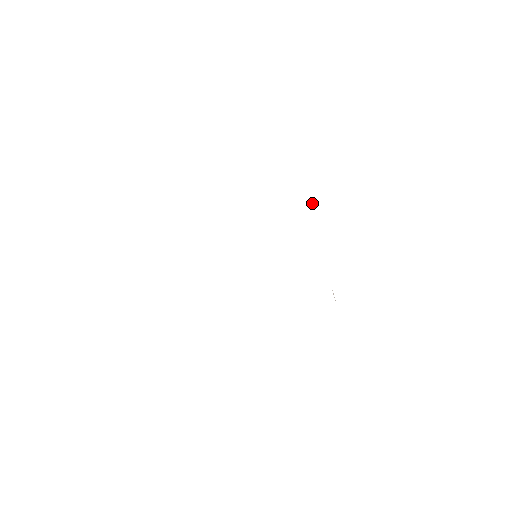
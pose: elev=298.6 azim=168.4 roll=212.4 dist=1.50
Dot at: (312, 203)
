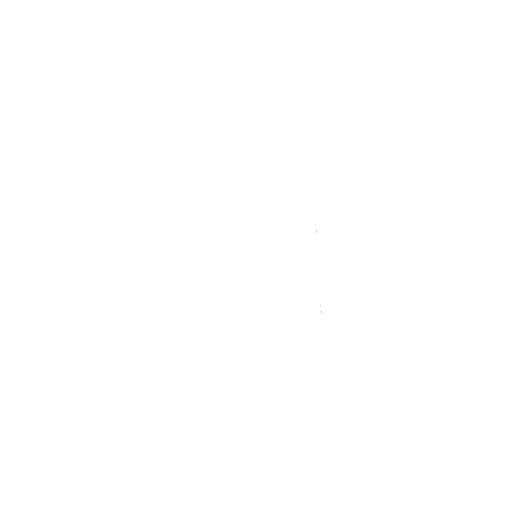
Dot at: (316, 230)
